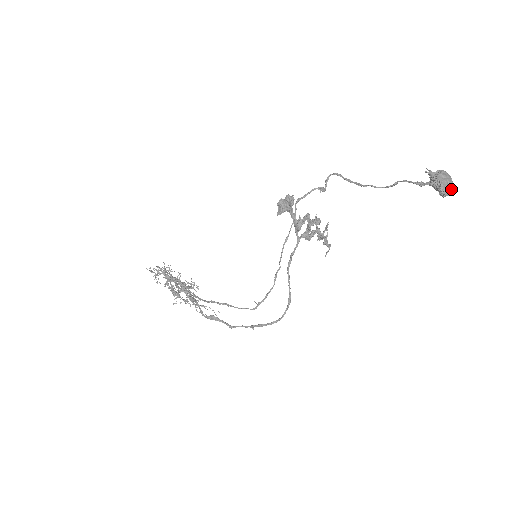
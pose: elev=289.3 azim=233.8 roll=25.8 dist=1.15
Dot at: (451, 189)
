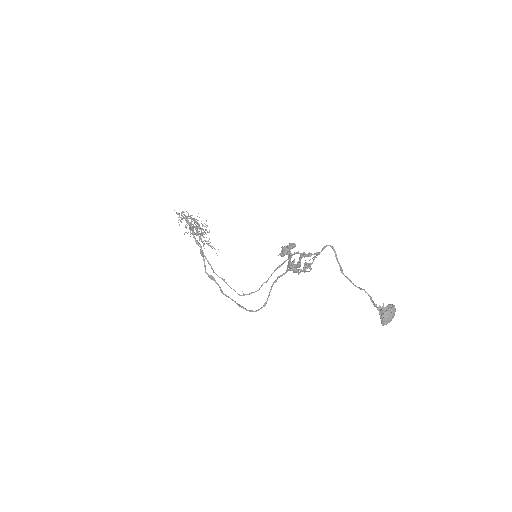
Dot at: occluded
